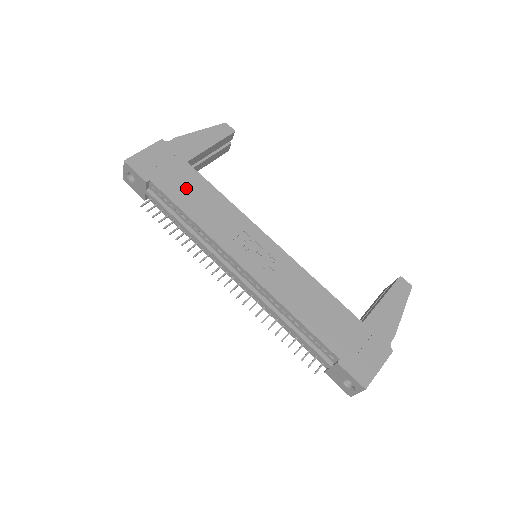
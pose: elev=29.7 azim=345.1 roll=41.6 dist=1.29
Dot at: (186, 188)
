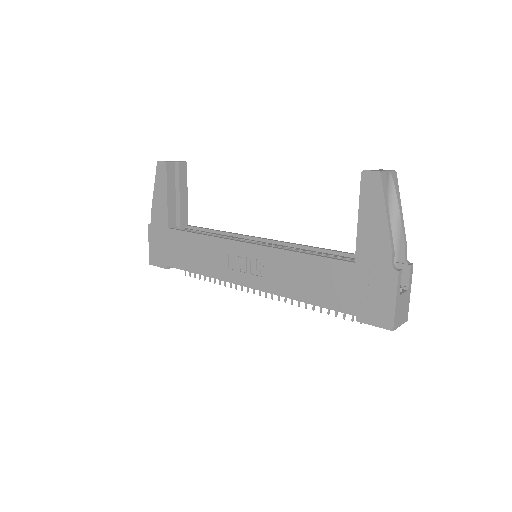
Dot at: (182, 252)
